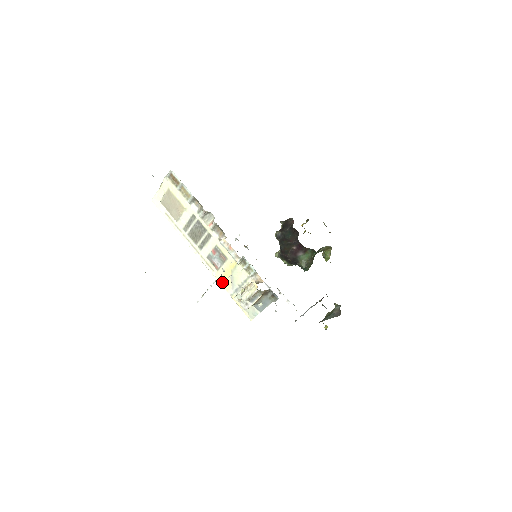
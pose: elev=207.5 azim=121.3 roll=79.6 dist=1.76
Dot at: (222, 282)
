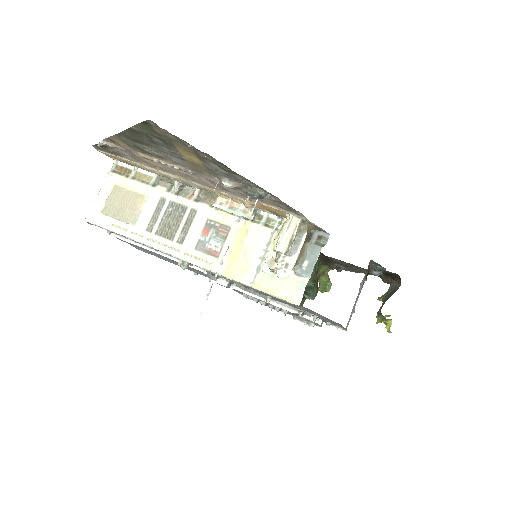
Dot at: (230, 272)
